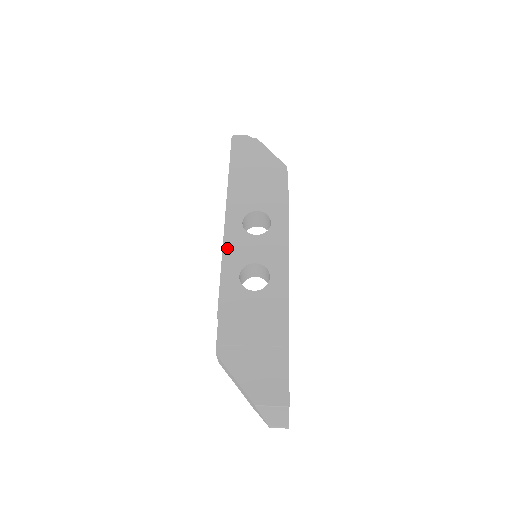
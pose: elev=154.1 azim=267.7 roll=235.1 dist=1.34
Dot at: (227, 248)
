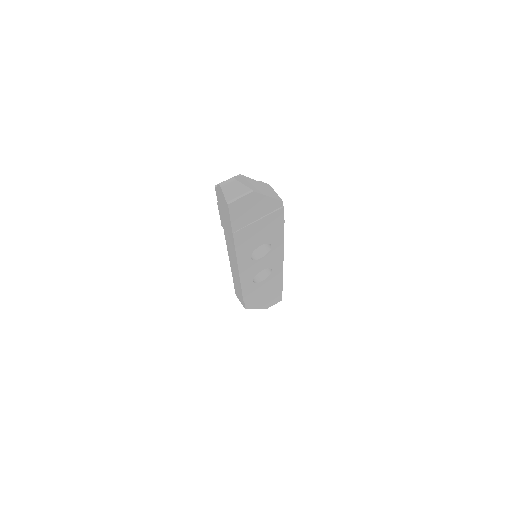
Dot at: (243, 275)
